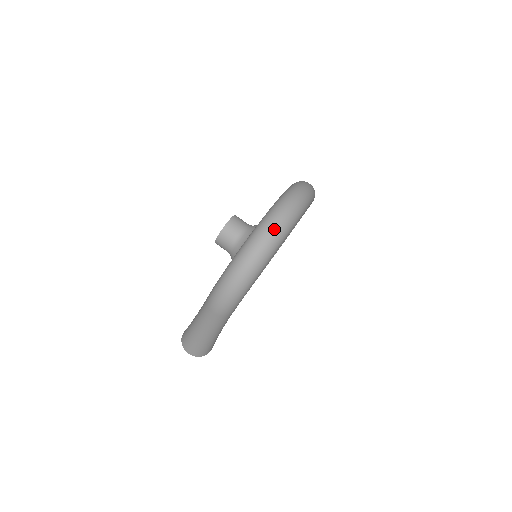
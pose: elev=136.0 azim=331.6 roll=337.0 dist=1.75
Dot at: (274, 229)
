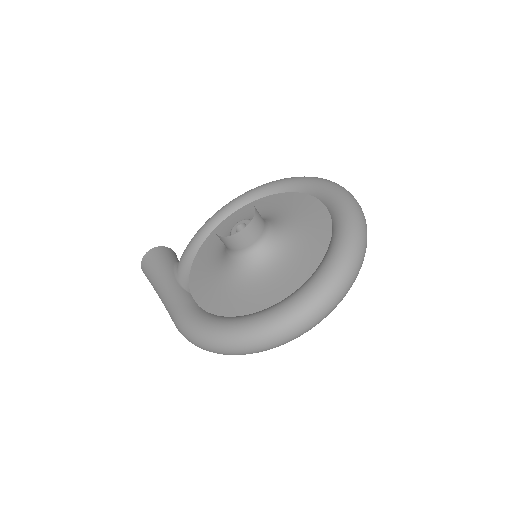
Dot at: (275, 344)
